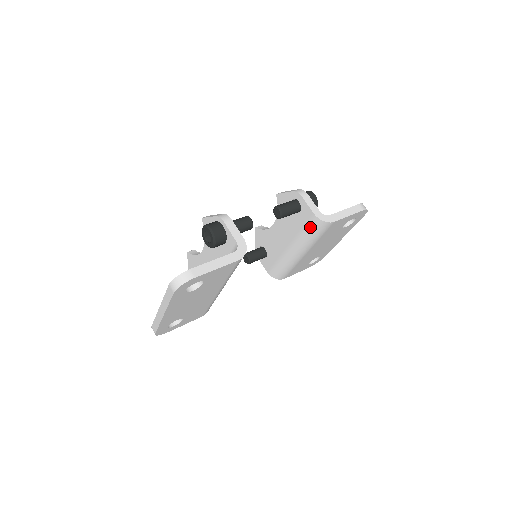
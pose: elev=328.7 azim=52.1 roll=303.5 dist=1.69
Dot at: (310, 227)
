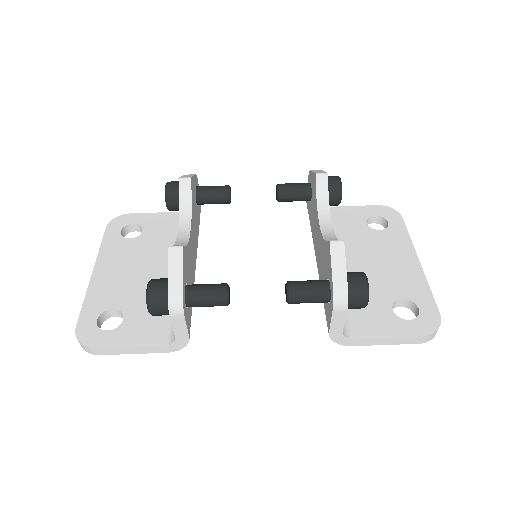
Dot at: occluded
